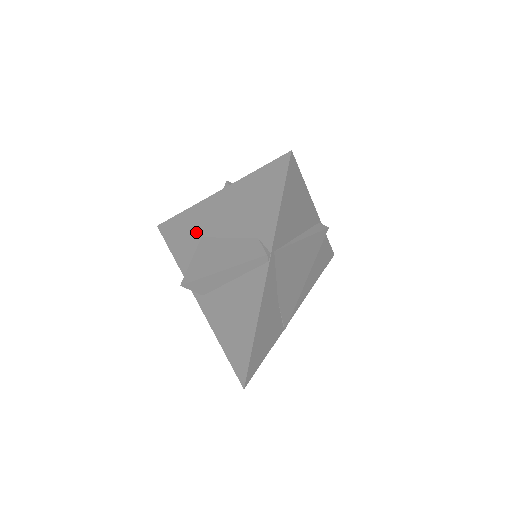
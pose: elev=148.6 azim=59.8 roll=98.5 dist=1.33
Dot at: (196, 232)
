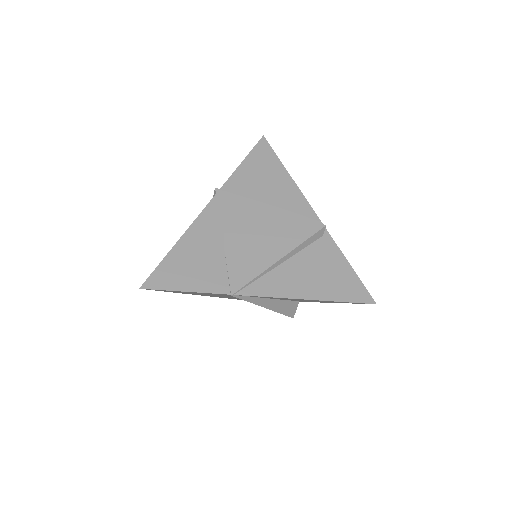
Dot at: occluded
